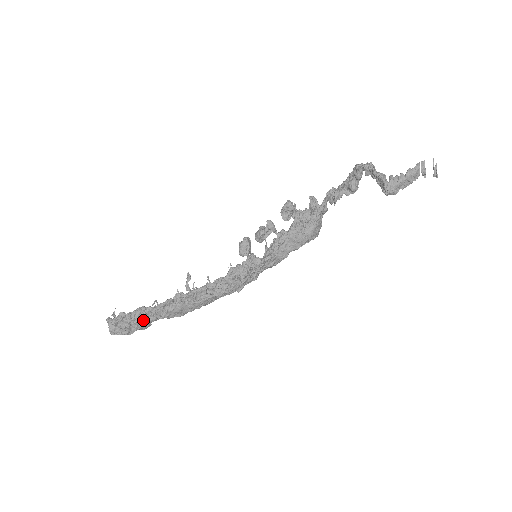
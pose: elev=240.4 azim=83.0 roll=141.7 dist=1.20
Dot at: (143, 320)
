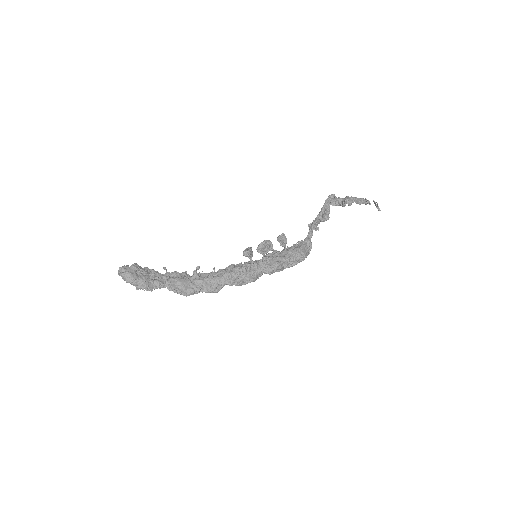
Dot at: (149, 279)
